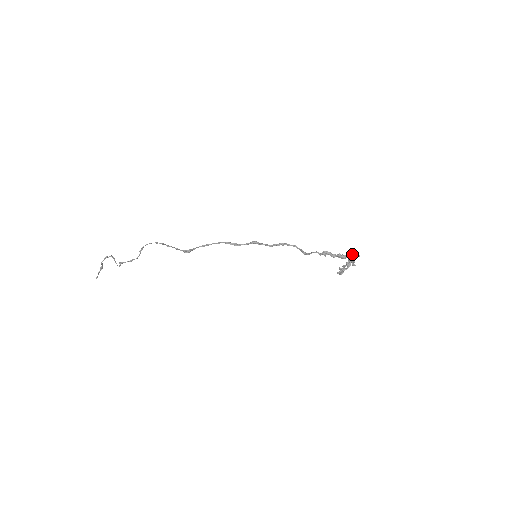
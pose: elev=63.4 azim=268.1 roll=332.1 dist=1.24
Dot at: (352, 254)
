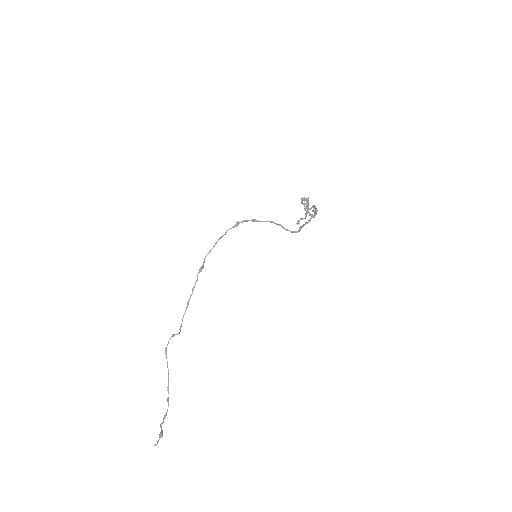
Dot at: occluded
